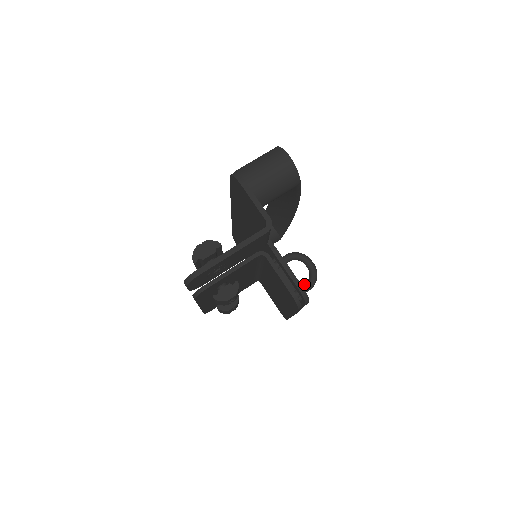
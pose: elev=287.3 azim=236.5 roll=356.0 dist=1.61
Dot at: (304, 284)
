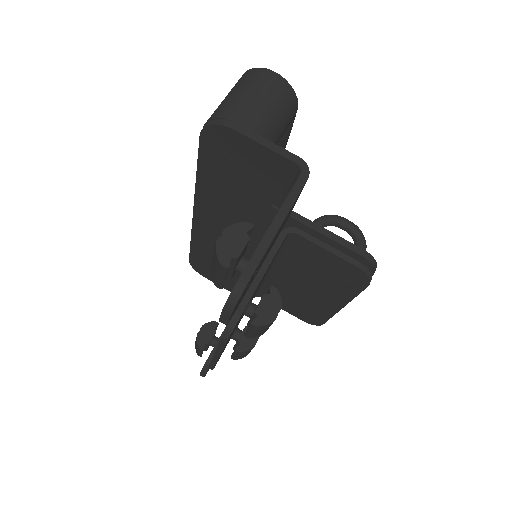
Dot at: occluded
